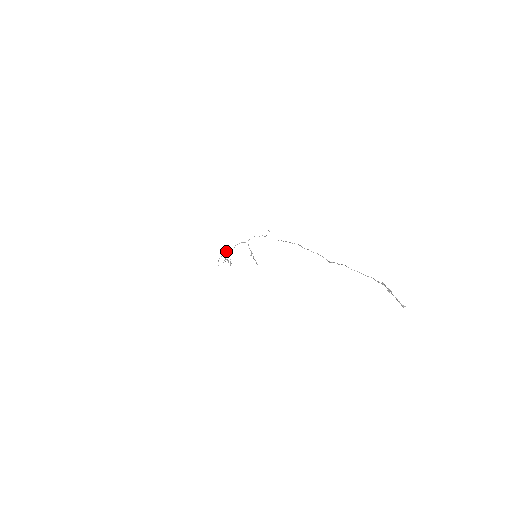
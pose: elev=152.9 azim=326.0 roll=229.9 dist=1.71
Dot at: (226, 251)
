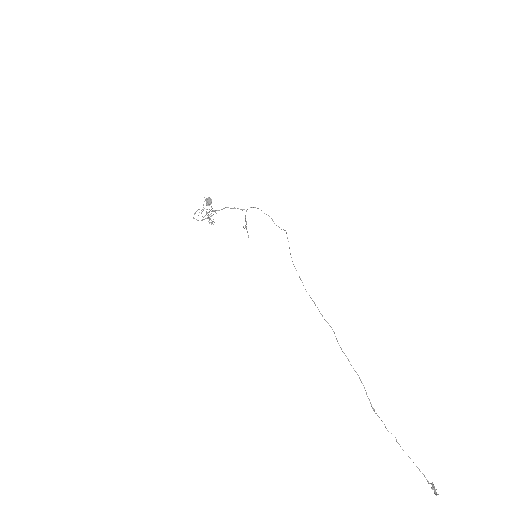
Dot at: (210, 200)
